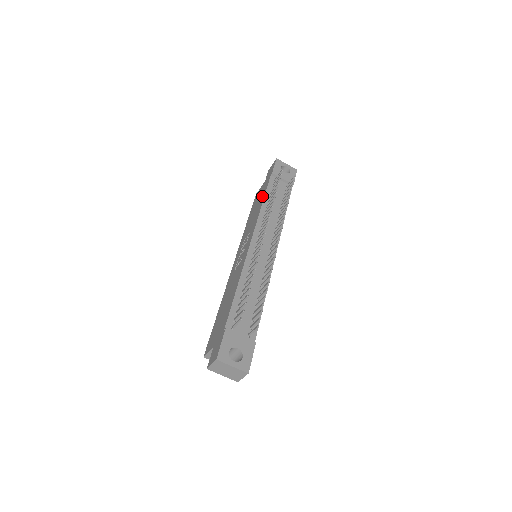
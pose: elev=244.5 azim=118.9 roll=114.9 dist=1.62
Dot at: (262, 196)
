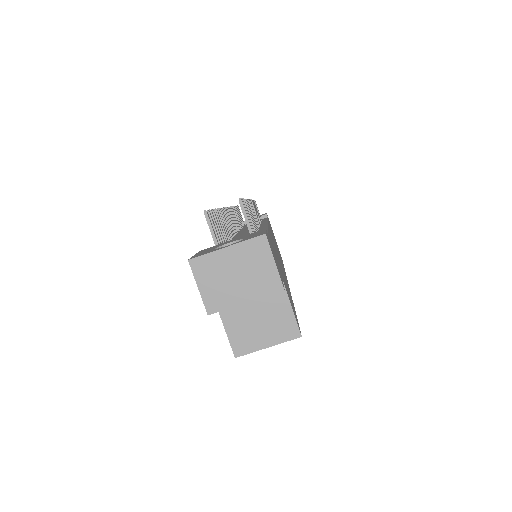
Dot at: occluded
